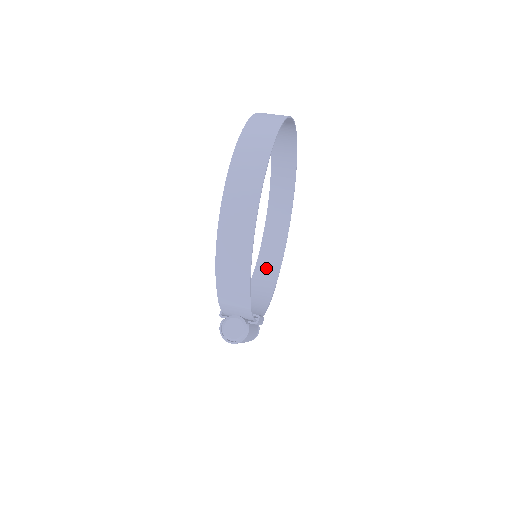
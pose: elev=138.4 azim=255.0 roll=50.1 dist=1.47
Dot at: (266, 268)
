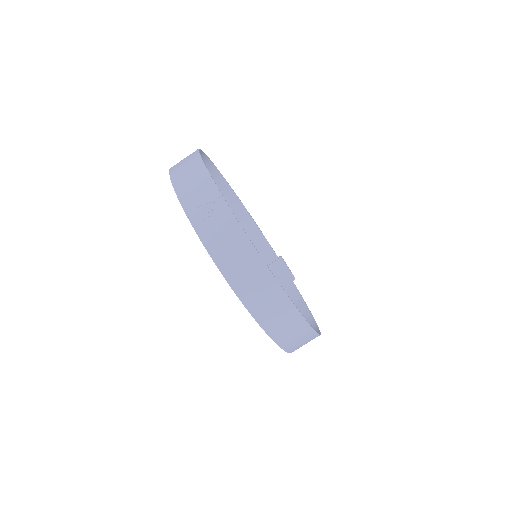
Dot at: occluded
